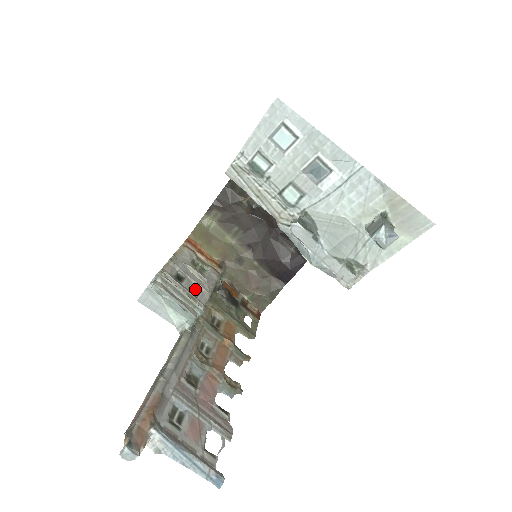
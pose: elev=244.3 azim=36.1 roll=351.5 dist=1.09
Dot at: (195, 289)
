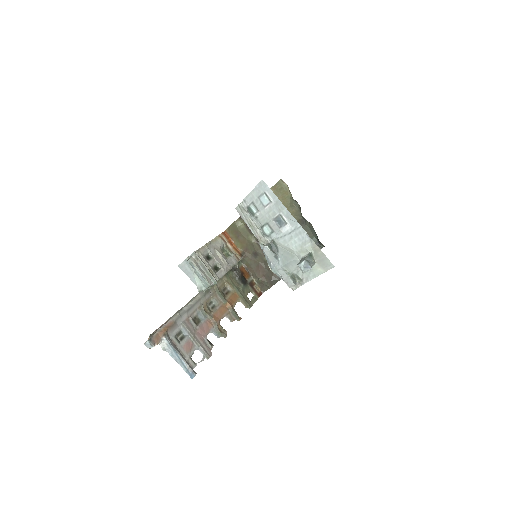
Dot at: (217, 267)
